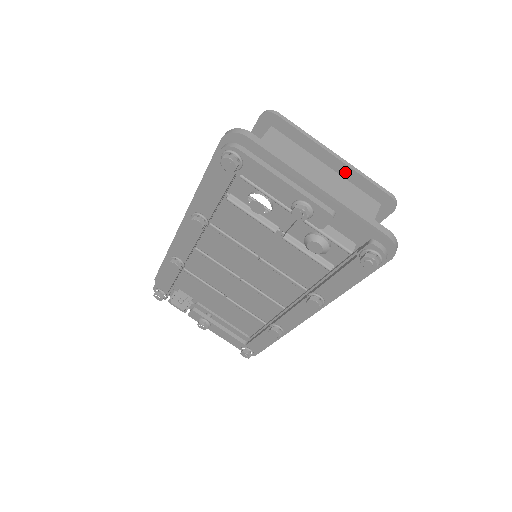
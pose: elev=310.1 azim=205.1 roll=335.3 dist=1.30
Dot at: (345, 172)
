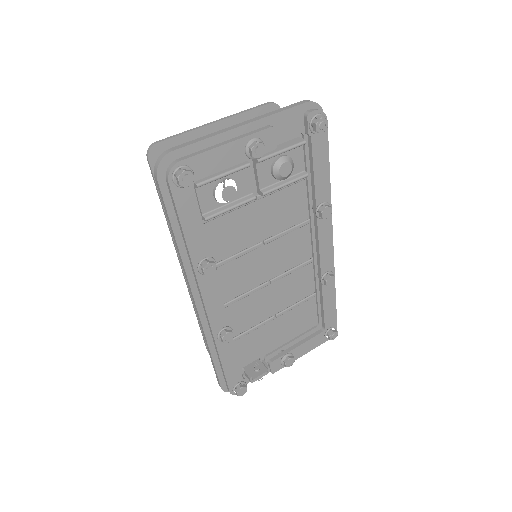
Dot at: (233, 124)
